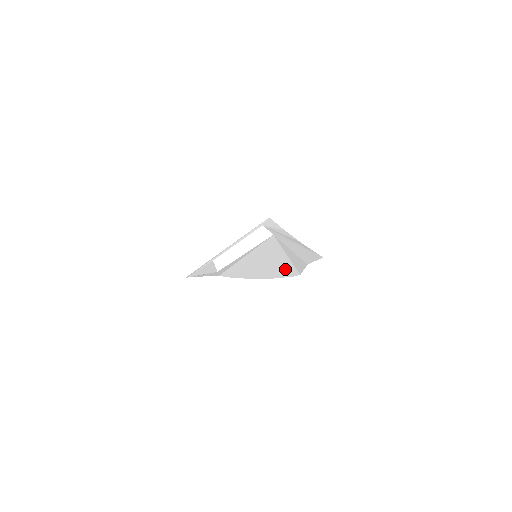
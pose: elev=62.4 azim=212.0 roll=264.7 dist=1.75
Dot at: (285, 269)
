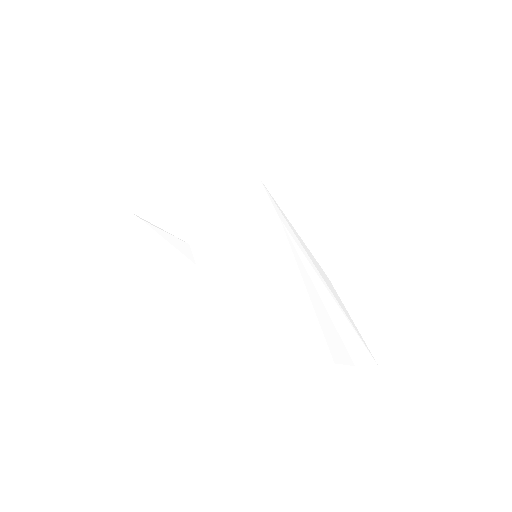
Dot at: (309, 330)
